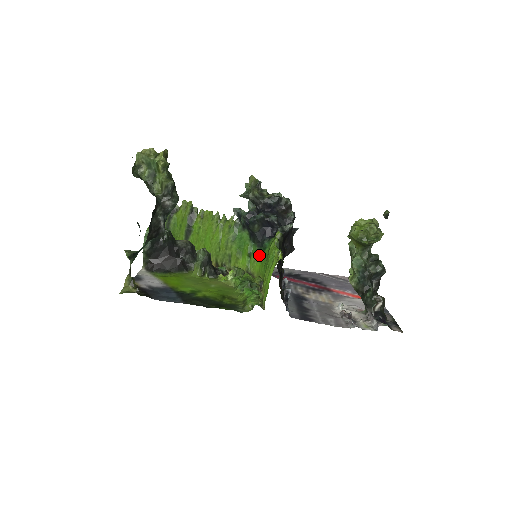
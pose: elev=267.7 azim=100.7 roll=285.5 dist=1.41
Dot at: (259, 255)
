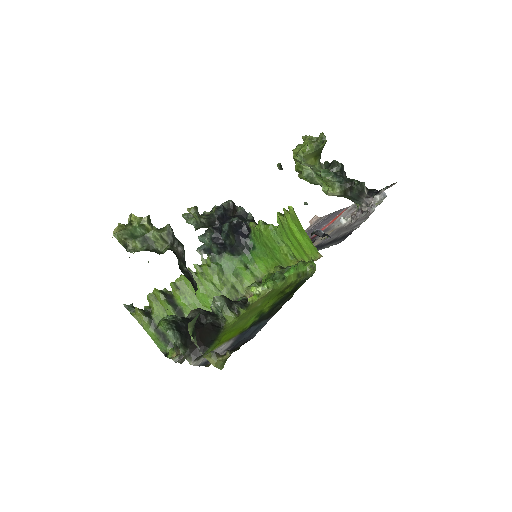
Dot at: (254, 257)
